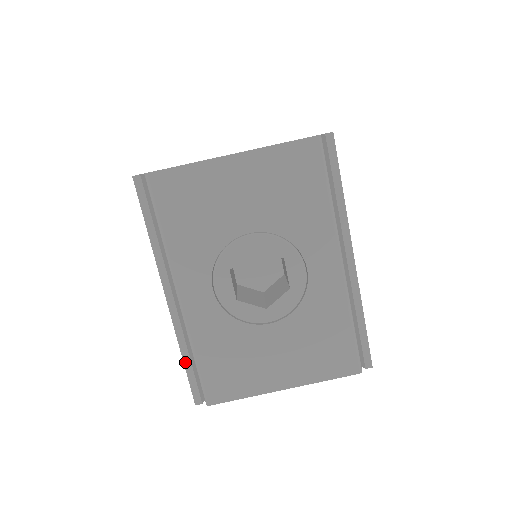
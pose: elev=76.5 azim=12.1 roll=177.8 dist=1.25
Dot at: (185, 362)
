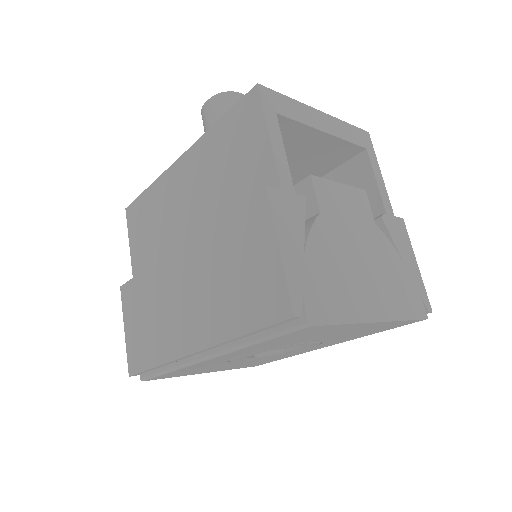
Dot at: (154, 368)
